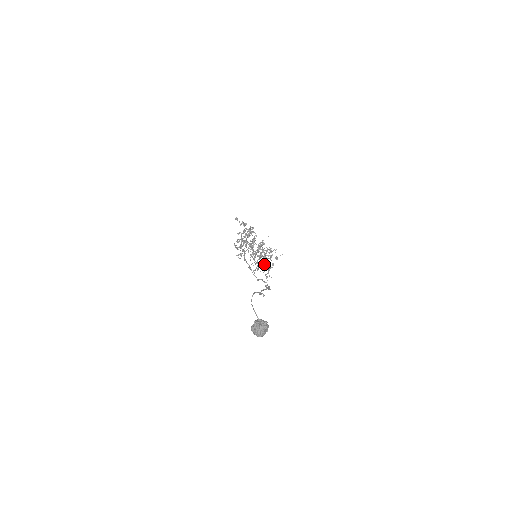
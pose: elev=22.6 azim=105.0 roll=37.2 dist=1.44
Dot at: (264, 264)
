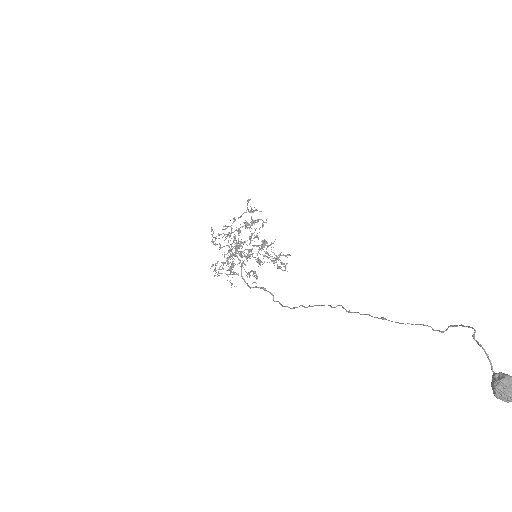
Dot at: occluded
